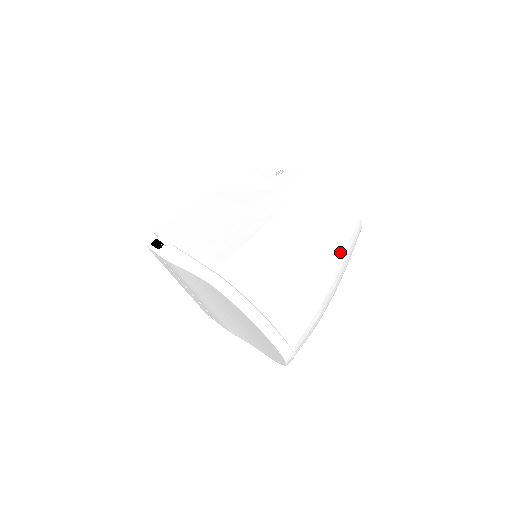
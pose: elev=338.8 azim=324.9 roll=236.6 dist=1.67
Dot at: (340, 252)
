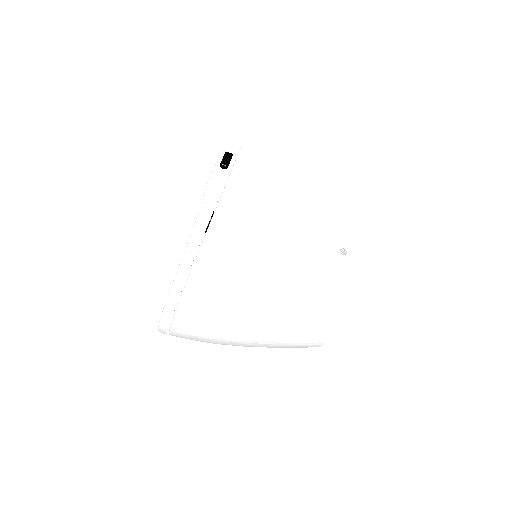
Dot at: (274, 343)
